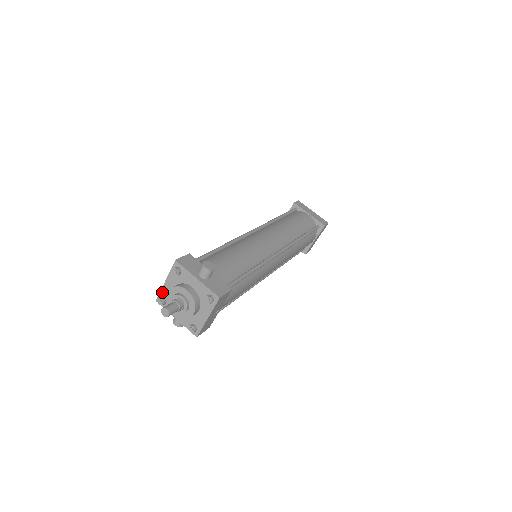
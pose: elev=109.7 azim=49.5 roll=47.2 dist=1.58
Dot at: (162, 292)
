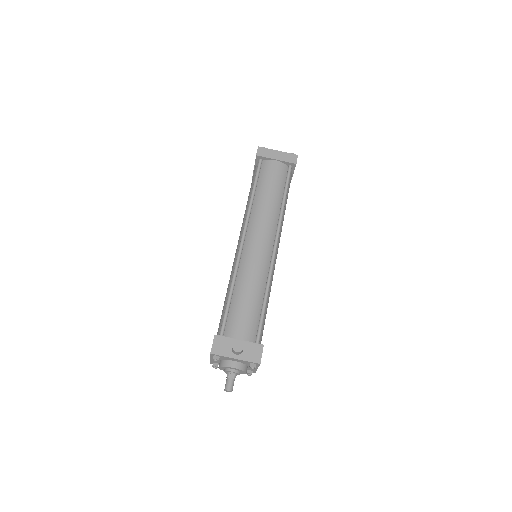
Dot at: (212, 362)
